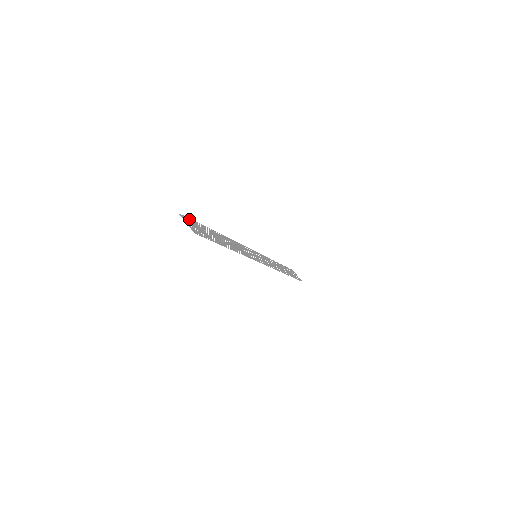
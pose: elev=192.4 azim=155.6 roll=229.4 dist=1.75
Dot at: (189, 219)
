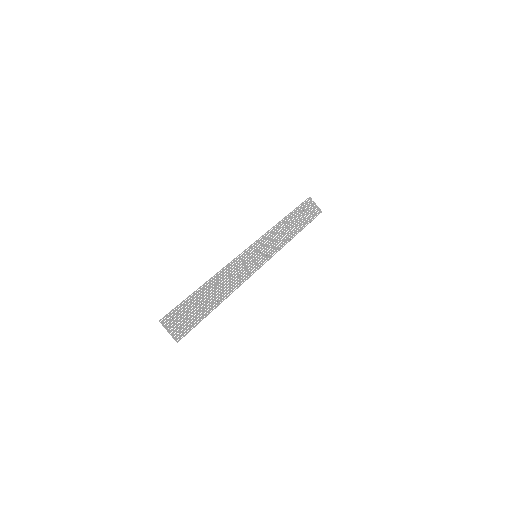
Dot at: (172, 313)
